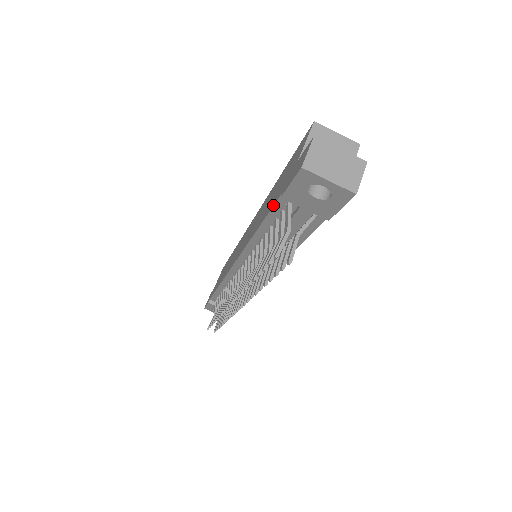
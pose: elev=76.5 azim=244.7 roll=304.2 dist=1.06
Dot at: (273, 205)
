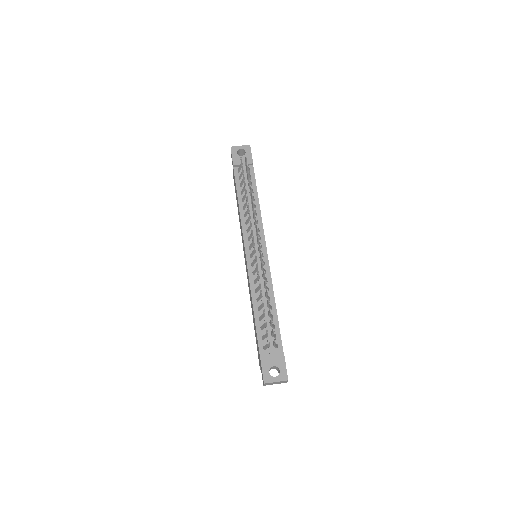
Dot at: (235, 178)
